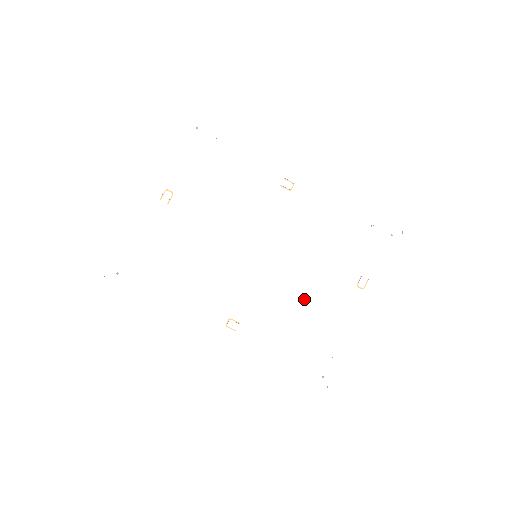
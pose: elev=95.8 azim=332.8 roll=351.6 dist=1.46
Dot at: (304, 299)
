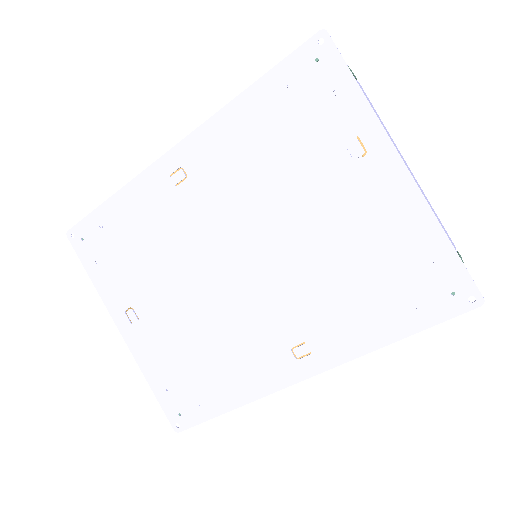
Dot at: (325, 246)
